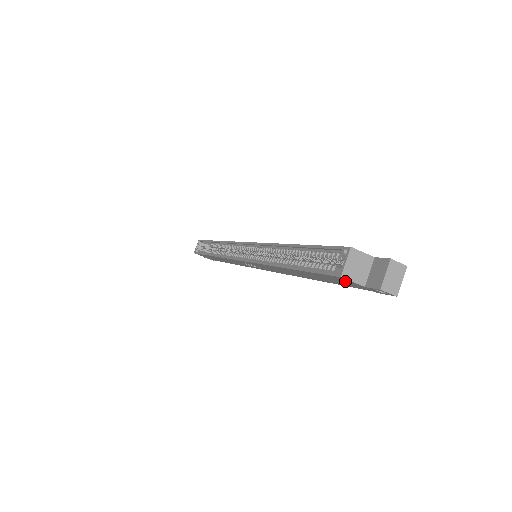
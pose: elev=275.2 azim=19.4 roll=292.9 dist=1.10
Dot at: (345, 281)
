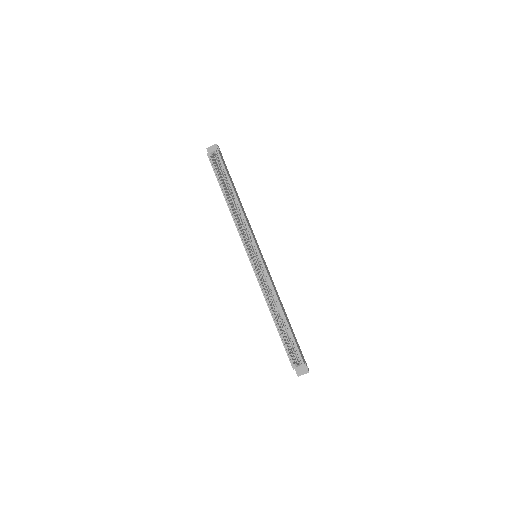
Dot at: occluded
